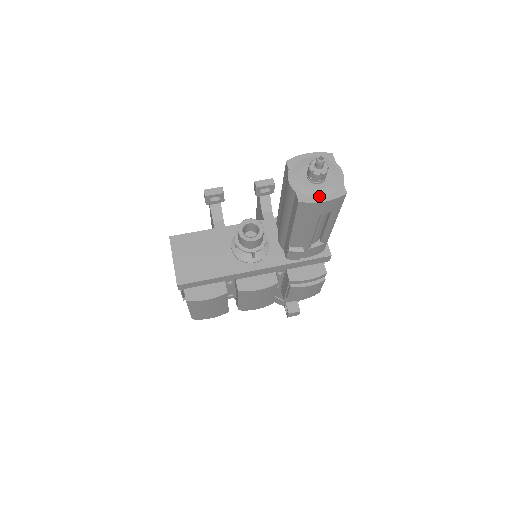
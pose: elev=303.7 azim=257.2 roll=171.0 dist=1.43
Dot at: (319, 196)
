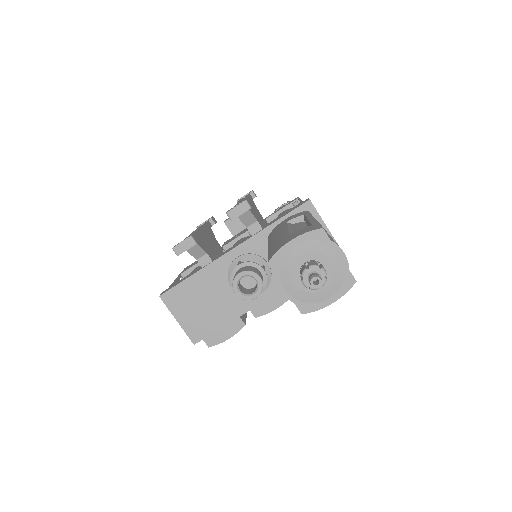
Dot at: (324, 299)
